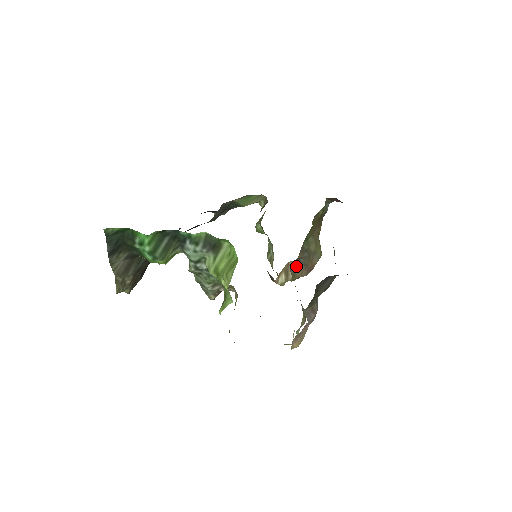
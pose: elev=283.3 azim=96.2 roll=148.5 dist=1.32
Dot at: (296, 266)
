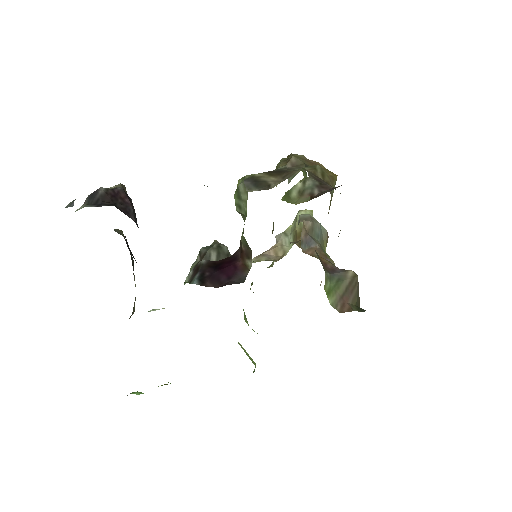
Dot at: occluded
